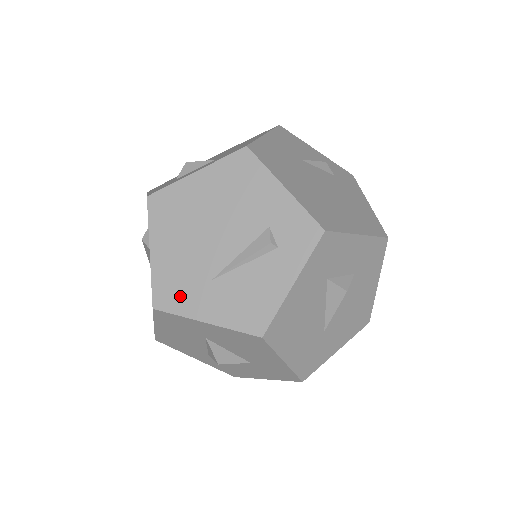
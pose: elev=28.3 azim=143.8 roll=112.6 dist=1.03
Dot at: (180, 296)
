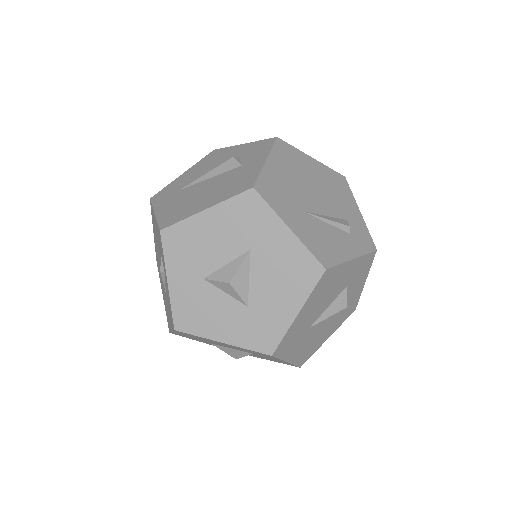
Dot at: (278, 199)
